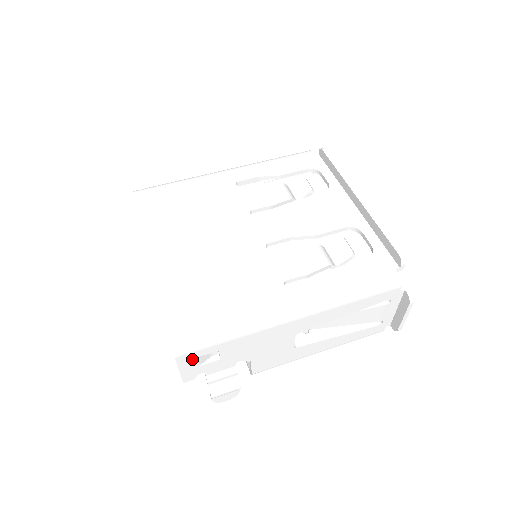
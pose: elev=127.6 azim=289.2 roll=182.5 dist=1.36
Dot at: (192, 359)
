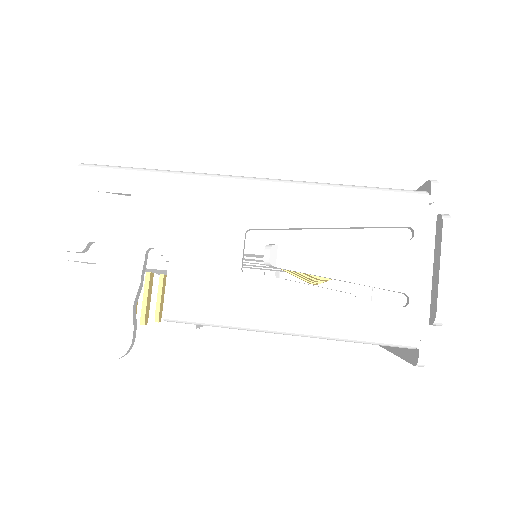
Dot at: (94, 192)
